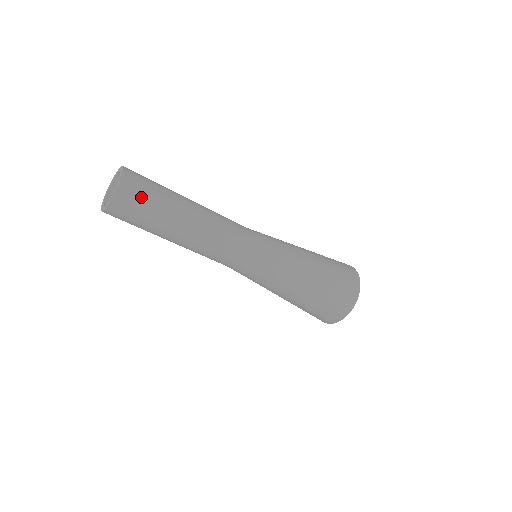
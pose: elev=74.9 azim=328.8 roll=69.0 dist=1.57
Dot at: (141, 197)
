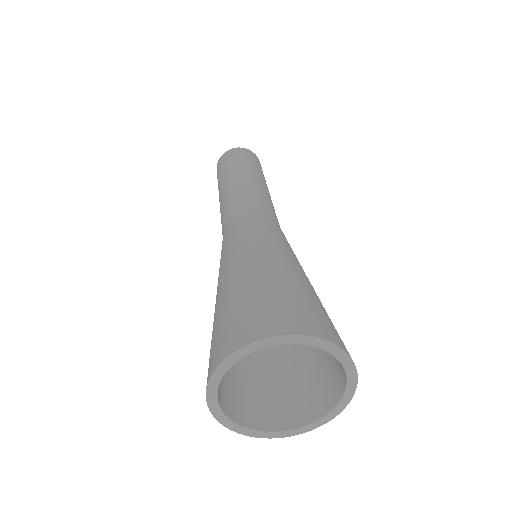
Dot at: (249, 157)
